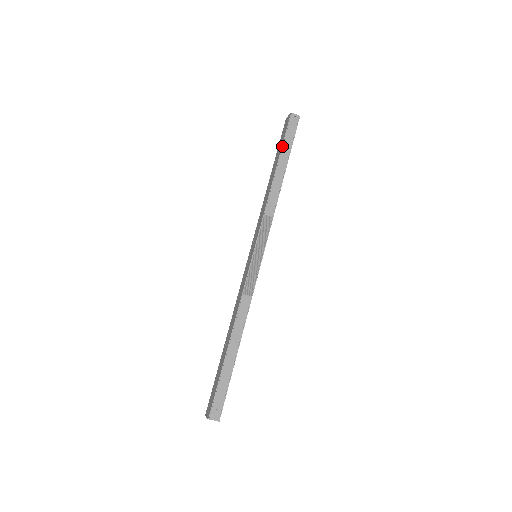
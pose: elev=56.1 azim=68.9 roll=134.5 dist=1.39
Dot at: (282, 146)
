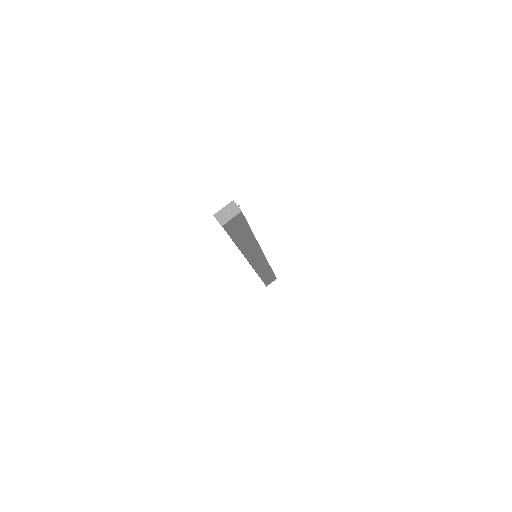
Dot at: occluded
